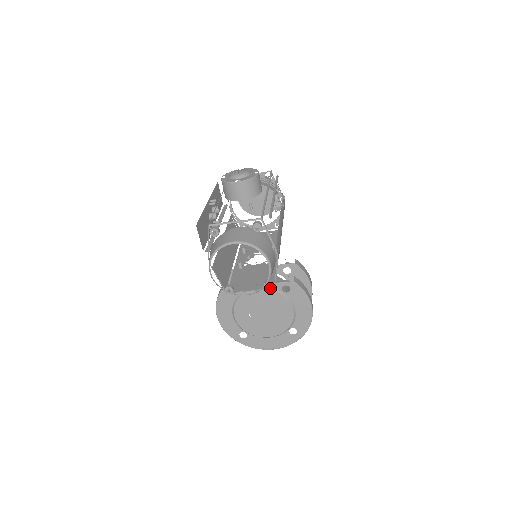
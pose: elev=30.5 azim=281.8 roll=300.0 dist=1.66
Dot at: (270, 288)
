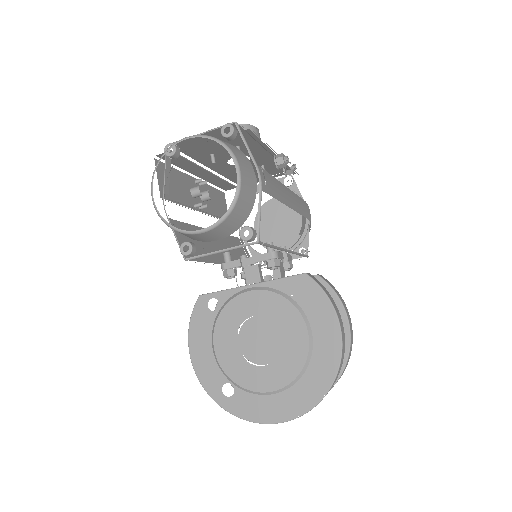
Dot at: (248, 235)
